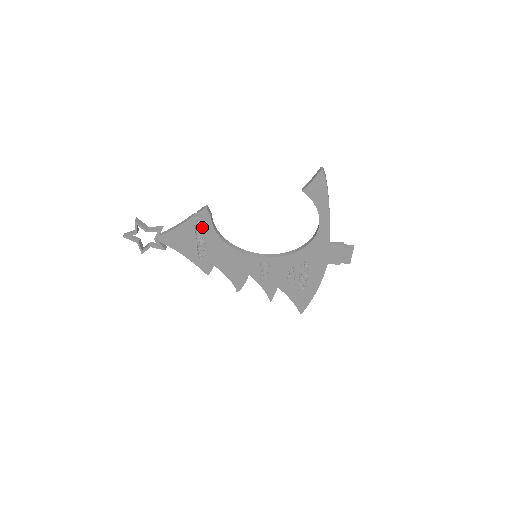
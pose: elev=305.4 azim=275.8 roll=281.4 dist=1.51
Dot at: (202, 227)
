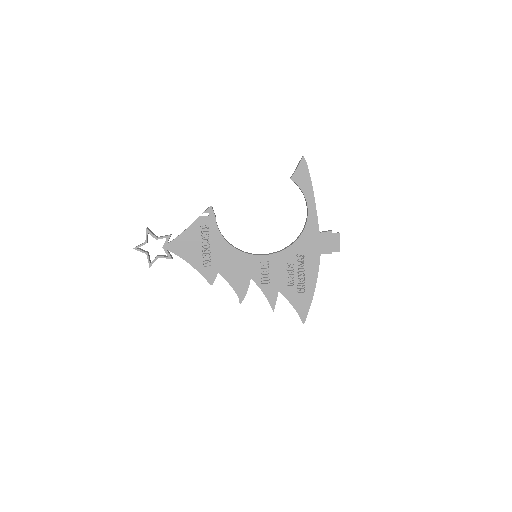
Dot at: (207, 228)
